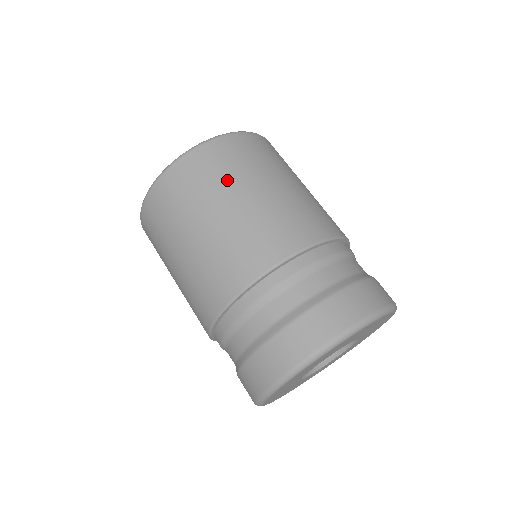
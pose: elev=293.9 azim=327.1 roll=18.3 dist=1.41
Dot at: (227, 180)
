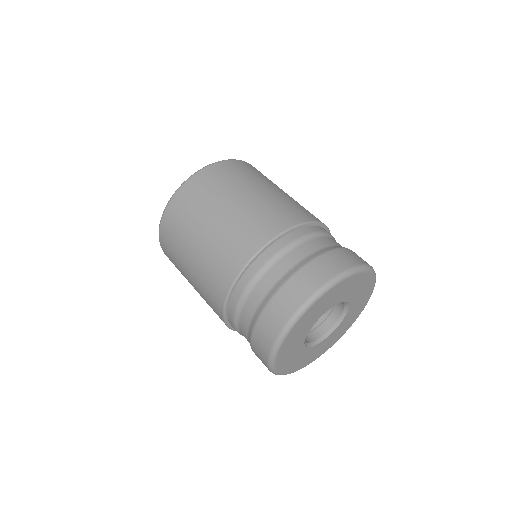
Dot at: (236, 184)
